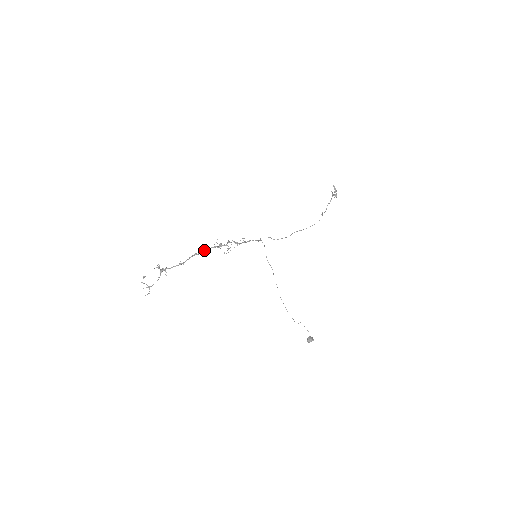
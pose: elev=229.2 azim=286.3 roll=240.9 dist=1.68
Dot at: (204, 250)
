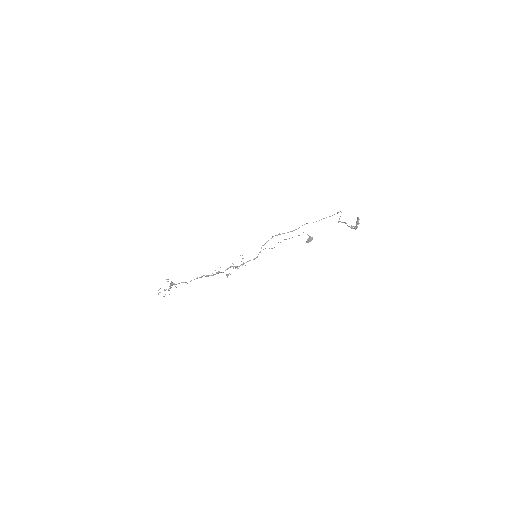
Dot at: (205, 276)
